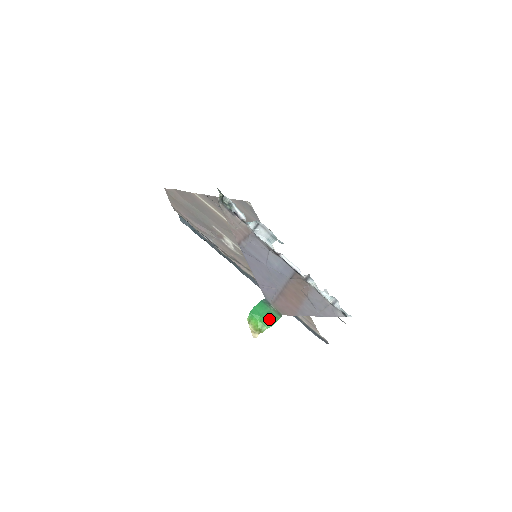
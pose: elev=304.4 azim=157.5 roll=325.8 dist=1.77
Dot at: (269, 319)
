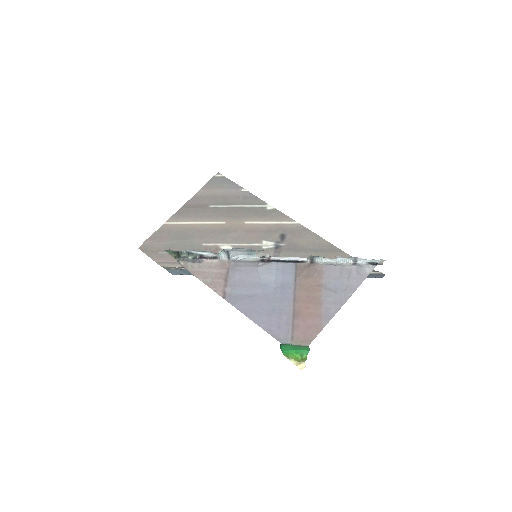
Dot at: (301, 349)
